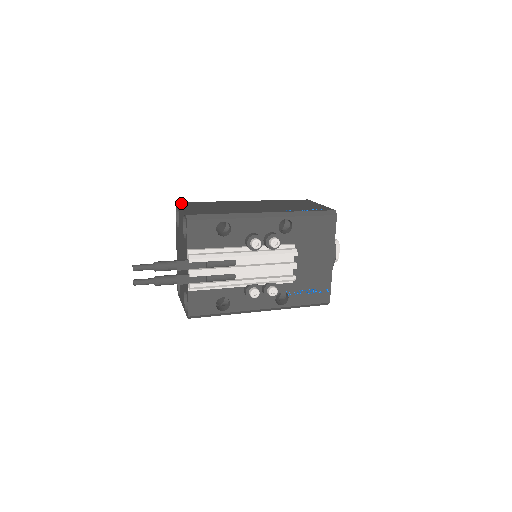
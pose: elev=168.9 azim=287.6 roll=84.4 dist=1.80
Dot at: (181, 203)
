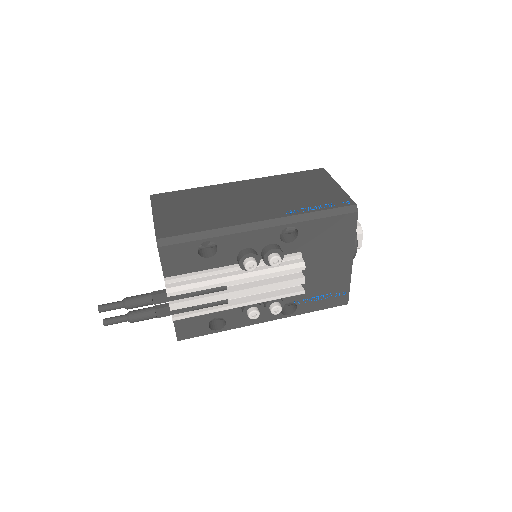
Dot at: (156, 198)
